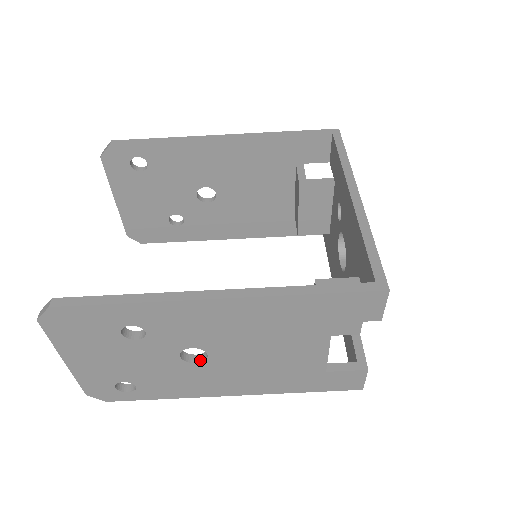
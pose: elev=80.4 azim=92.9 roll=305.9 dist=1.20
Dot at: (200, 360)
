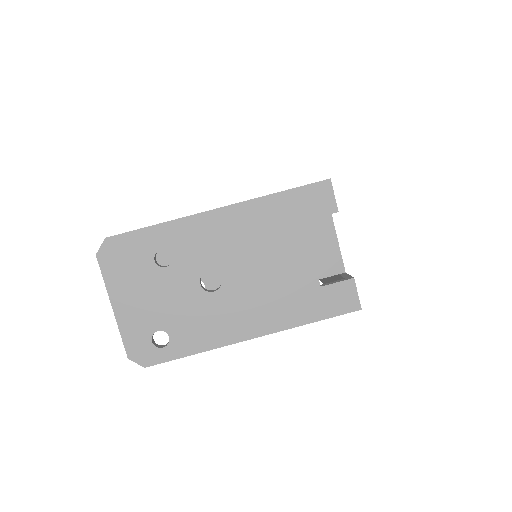
Dot at: (217, 289)
